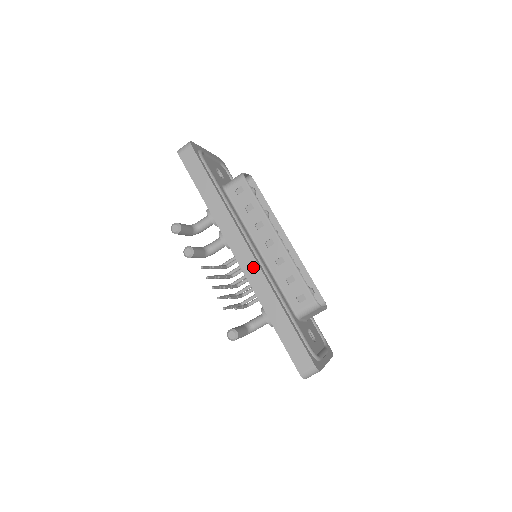
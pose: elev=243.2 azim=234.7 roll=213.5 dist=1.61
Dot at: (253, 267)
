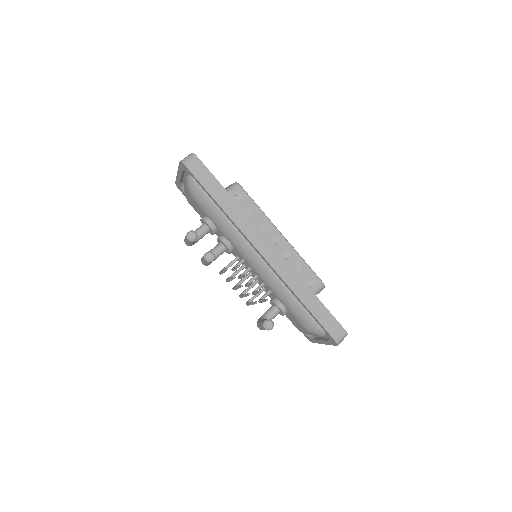
Dot at: (278, 259)
